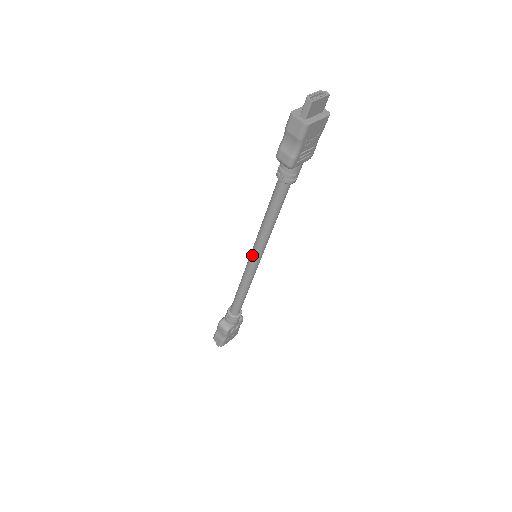
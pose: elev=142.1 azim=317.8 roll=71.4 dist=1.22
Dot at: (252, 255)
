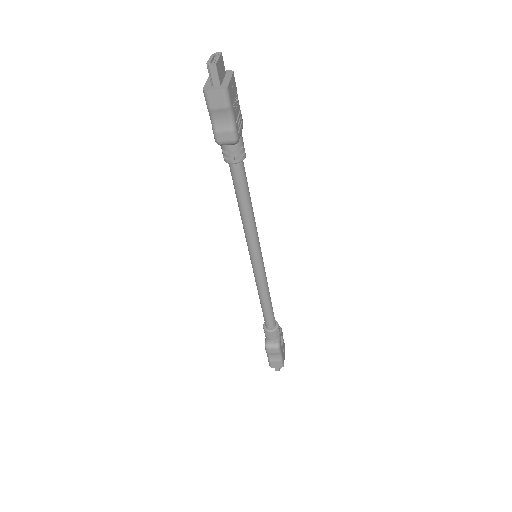
Dot at: (253, 257)
